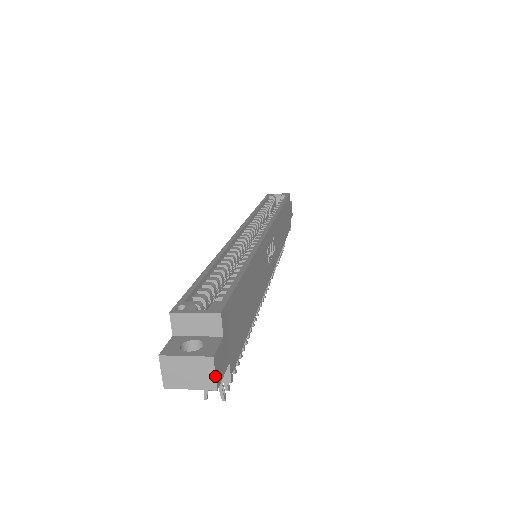
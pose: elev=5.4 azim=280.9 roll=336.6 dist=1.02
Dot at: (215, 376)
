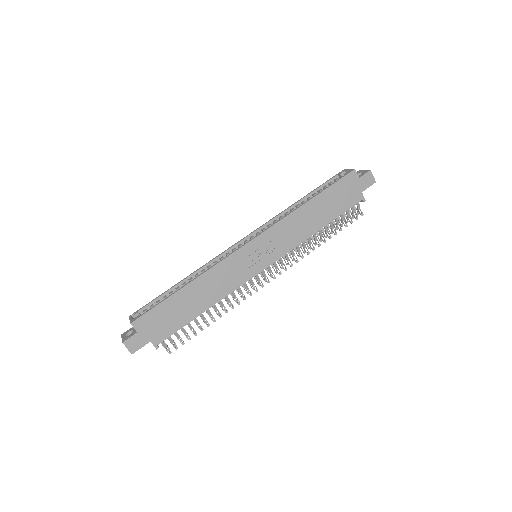
Dot at: (128, 349)
